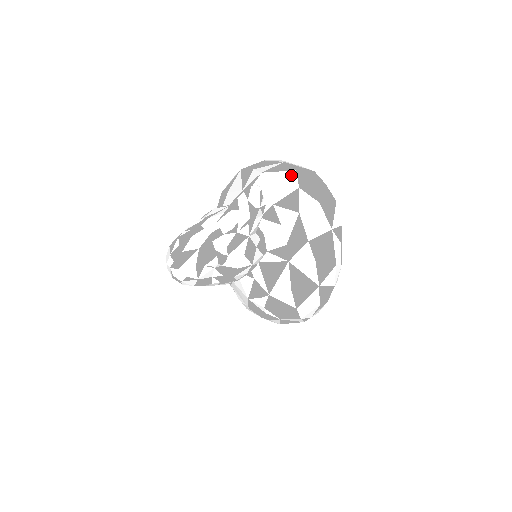
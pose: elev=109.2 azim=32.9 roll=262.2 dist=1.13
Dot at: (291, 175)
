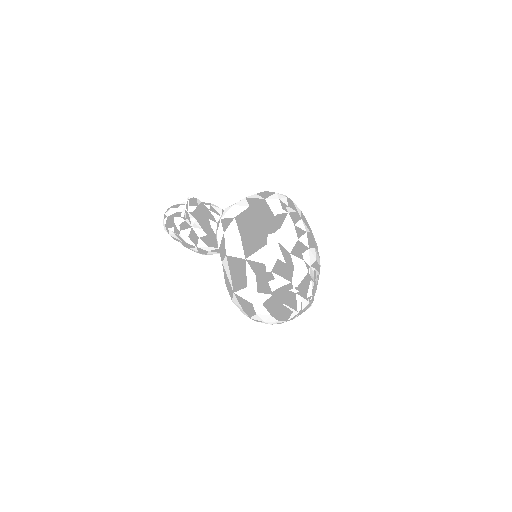
Dot at: (243, 207)
